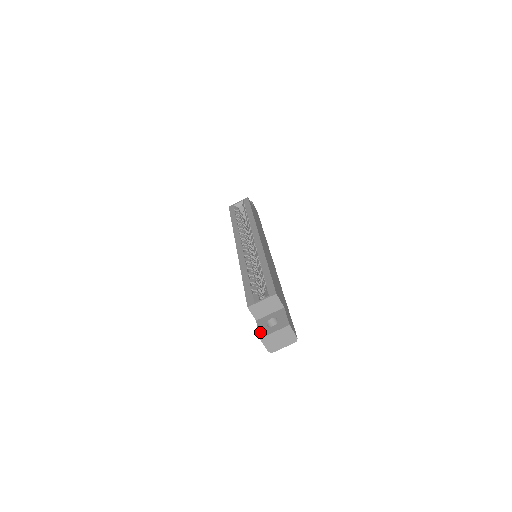
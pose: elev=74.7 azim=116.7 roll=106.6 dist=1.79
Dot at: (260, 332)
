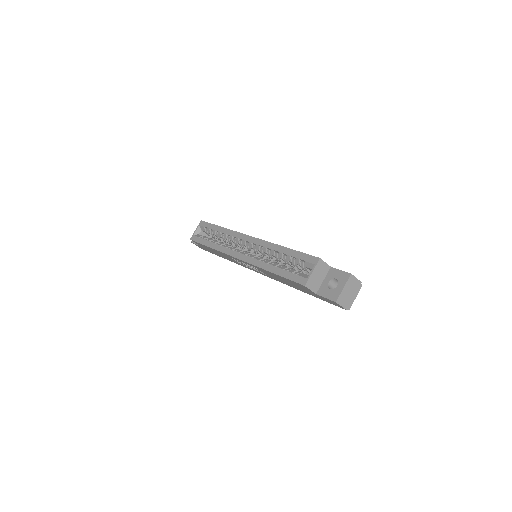
Dot at: (330, 298)
